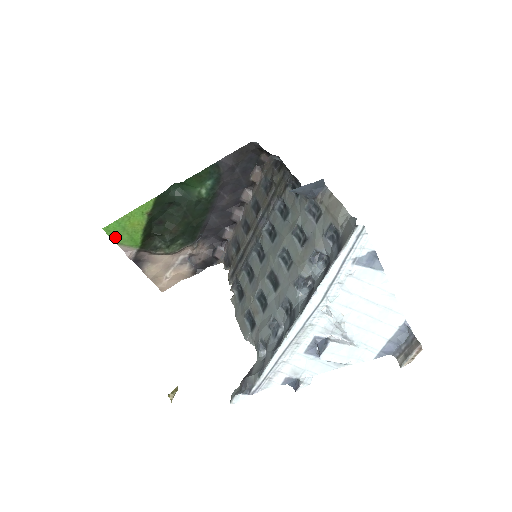
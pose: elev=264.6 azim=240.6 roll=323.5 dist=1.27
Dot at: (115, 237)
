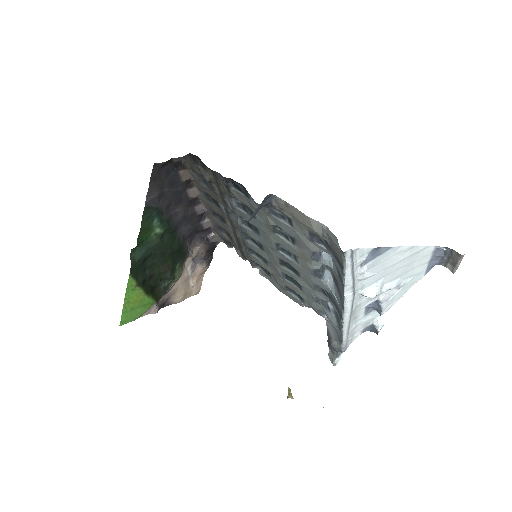
Dot at: (133, 318)
